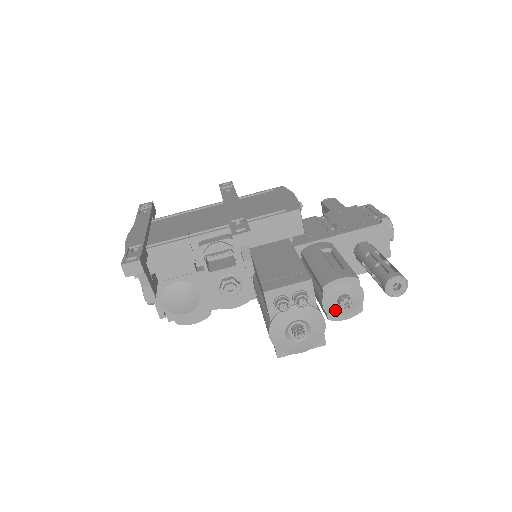
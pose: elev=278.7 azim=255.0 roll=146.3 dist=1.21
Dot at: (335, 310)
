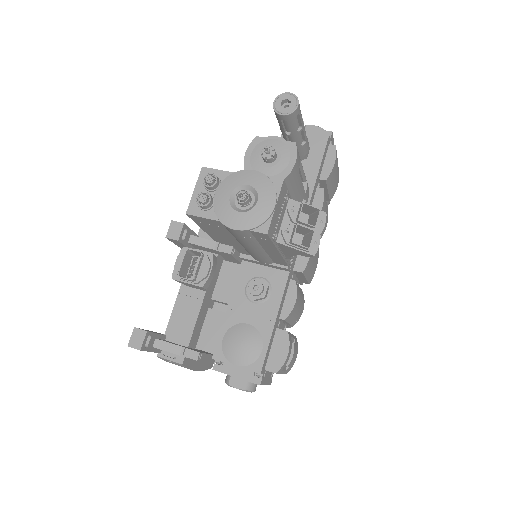
Dot at: (277, 169)
